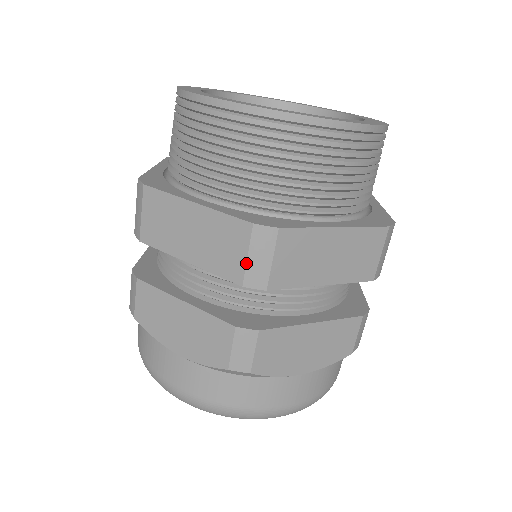
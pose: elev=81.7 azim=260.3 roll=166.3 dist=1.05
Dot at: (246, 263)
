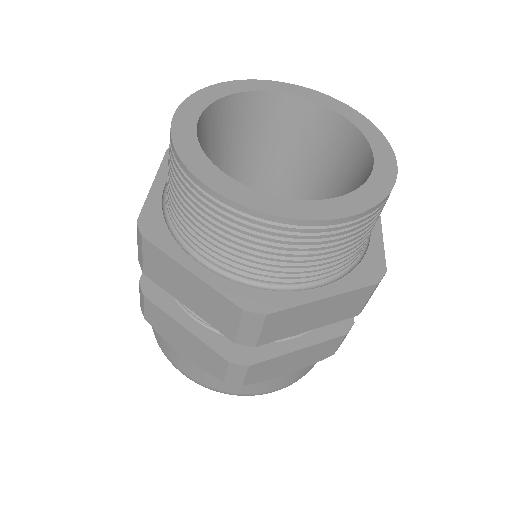
Dot at: (237, 331)
